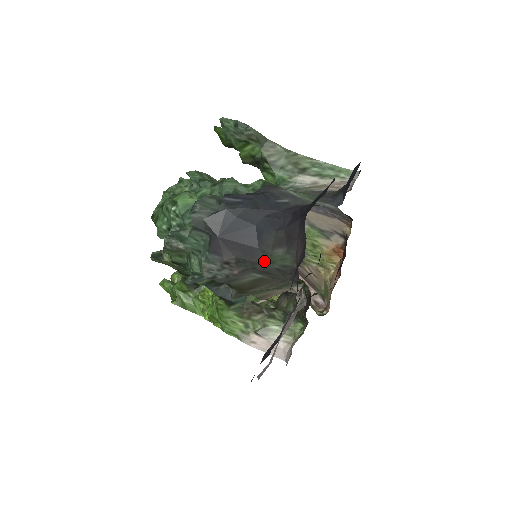
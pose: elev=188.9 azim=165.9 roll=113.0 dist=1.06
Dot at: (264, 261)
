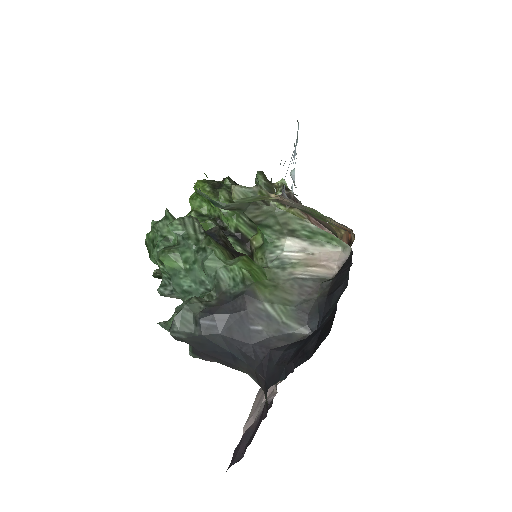
Dot at: (241, 371)
